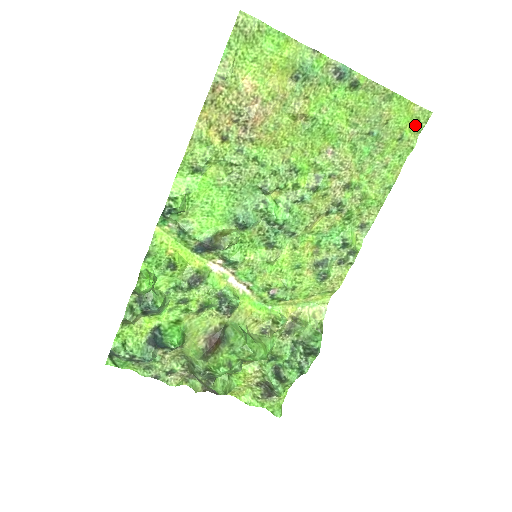
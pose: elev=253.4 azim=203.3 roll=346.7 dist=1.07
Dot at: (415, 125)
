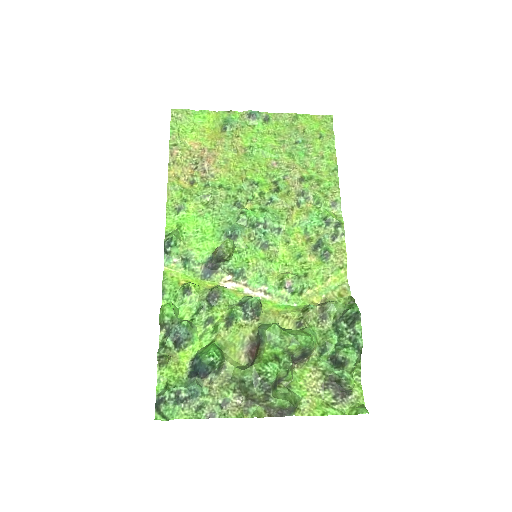
Dot at: (326, 127)
